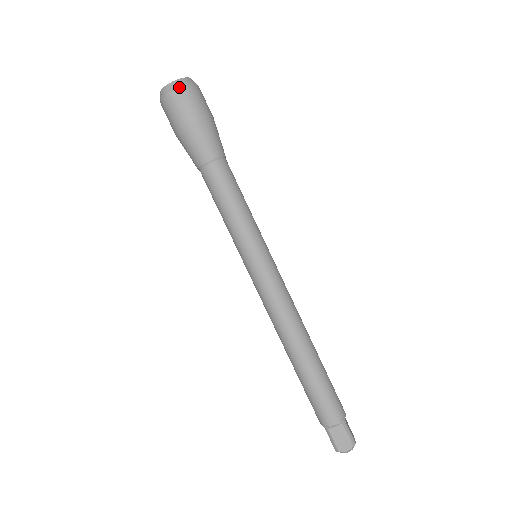
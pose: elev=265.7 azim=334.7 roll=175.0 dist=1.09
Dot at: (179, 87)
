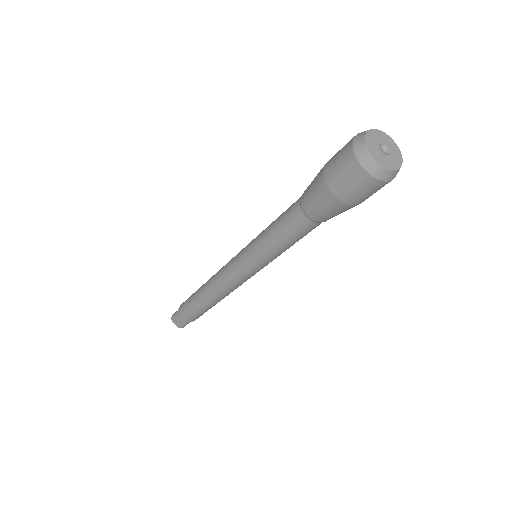
Dot at: occluded
